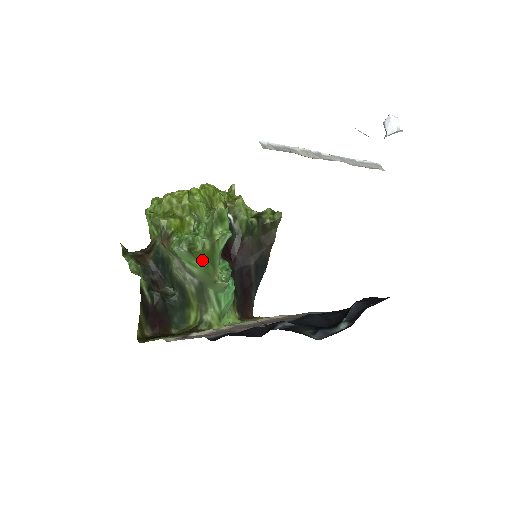
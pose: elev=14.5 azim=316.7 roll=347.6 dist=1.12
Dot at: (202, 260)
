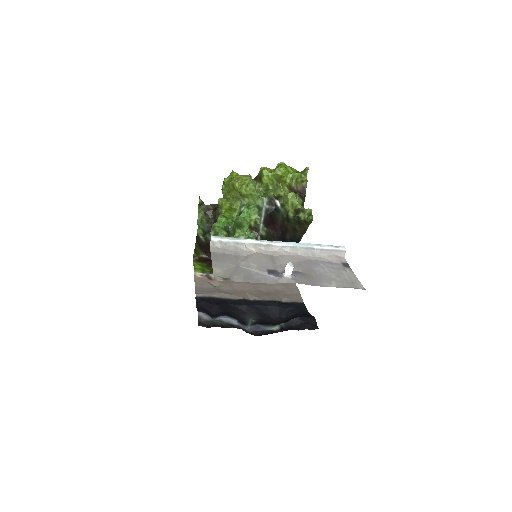
Dot at: occluded
